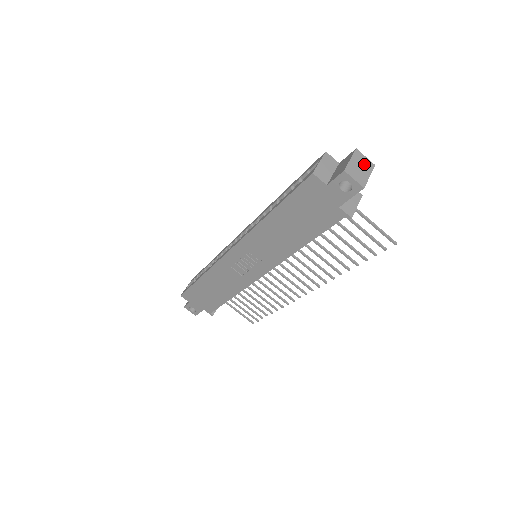
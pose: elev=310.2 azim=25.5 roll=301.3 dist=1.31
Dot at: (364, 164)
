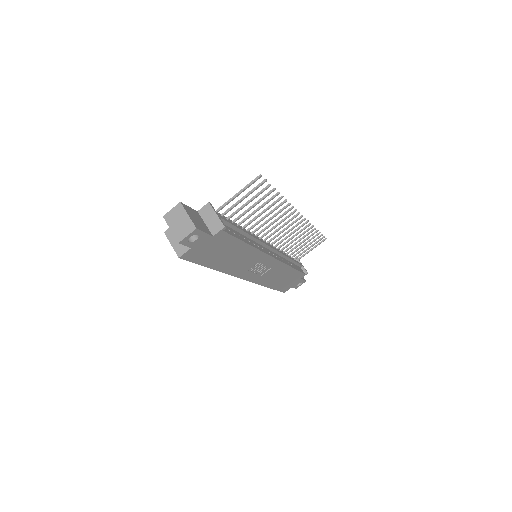
Dot at: (177, 215)
